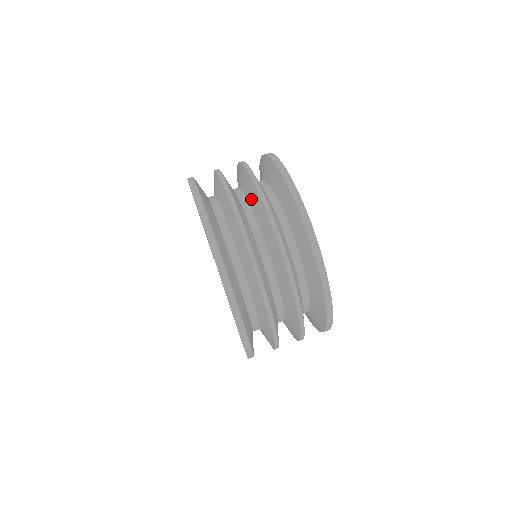
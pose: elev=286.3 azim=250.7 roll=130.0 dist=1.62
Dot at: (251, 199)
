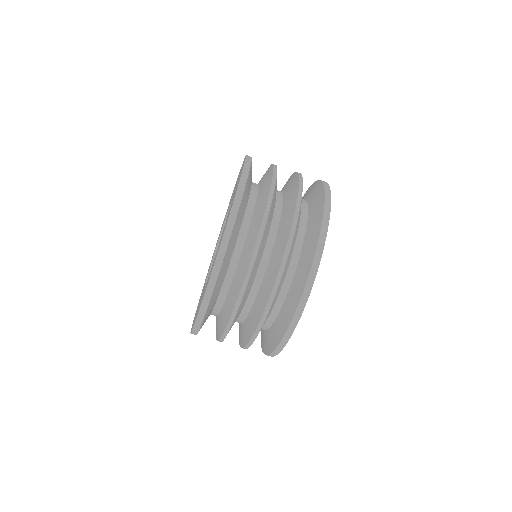
Dot at: (286, 206)
